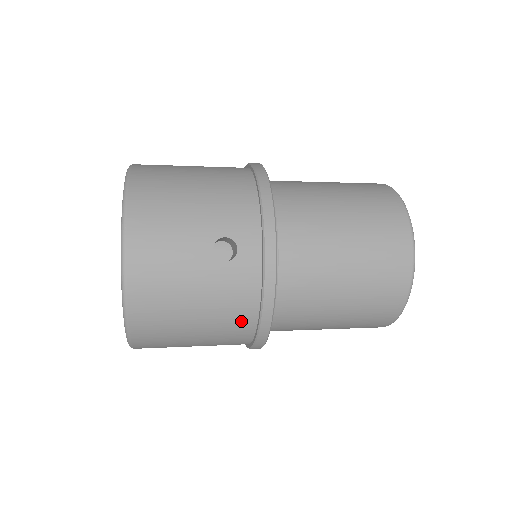
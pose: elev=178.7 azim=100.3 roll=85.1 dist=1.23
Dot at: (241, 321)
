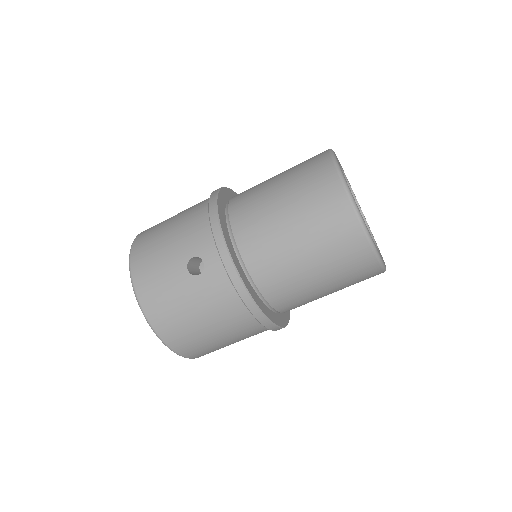
Dot at: (236, 313)
